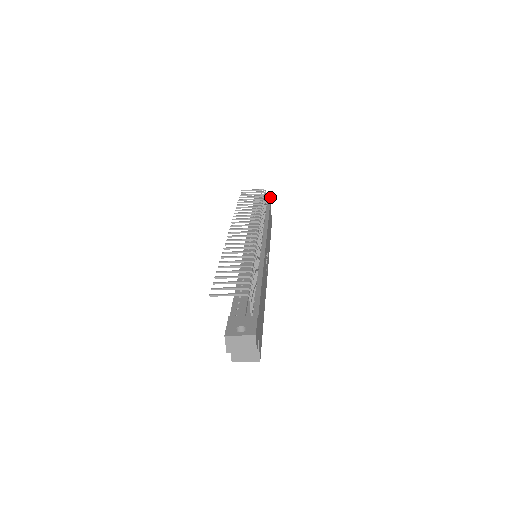
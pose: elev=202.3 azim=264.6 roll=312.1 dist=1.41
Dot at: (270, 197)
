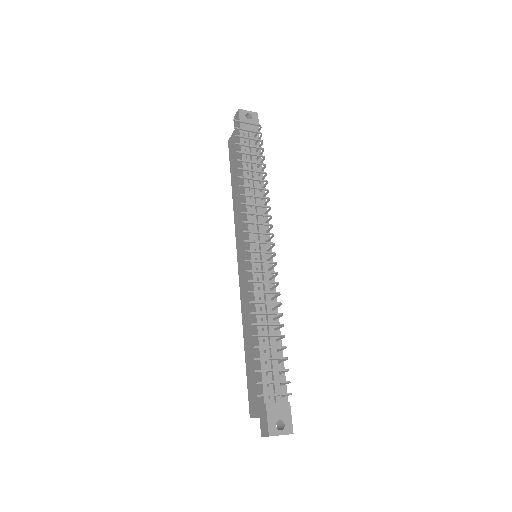
Dot at: occluded
